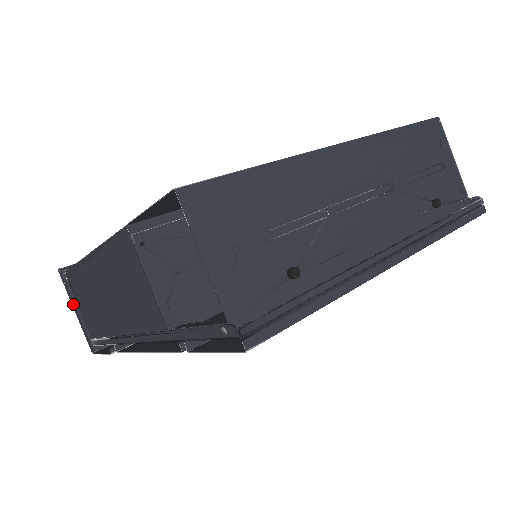
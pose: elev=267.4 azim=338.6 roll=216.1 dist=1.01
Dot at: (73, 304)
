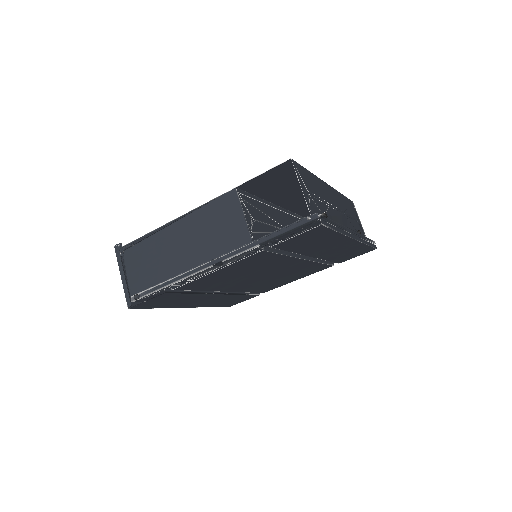
Dot at: (123, 269)
